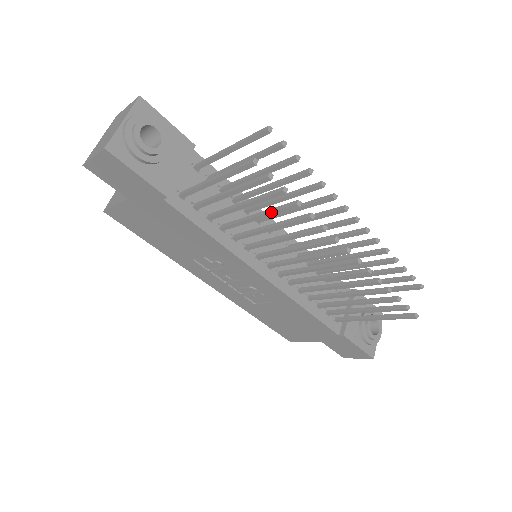
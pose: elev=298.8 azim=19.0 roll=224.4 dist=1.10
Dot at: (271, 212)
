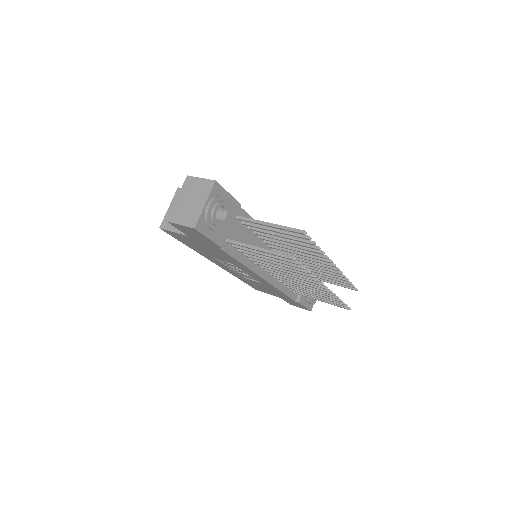
Dot at: (289, 268)
